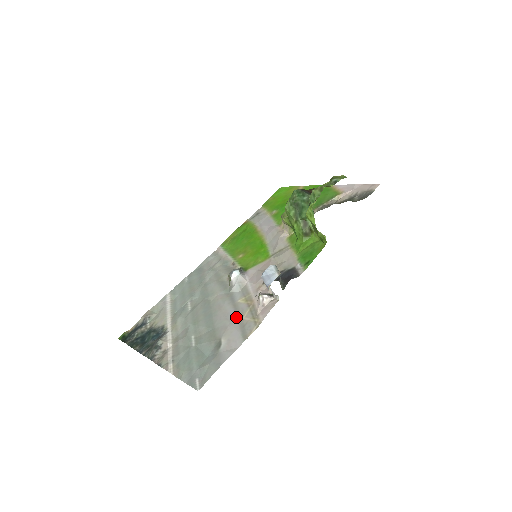
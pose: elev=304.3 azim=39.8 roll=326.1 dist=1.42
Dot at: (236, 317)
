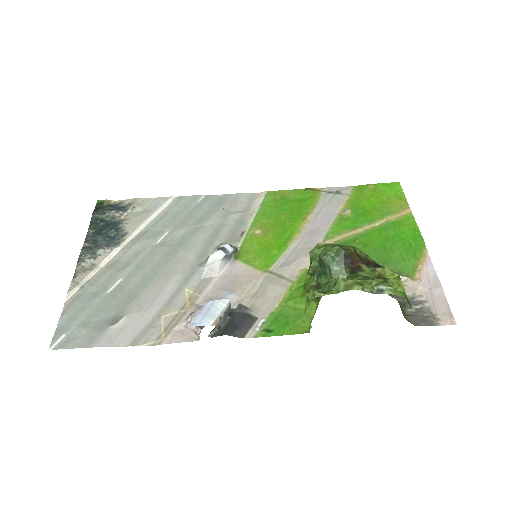
Dot at: (161, 307)
